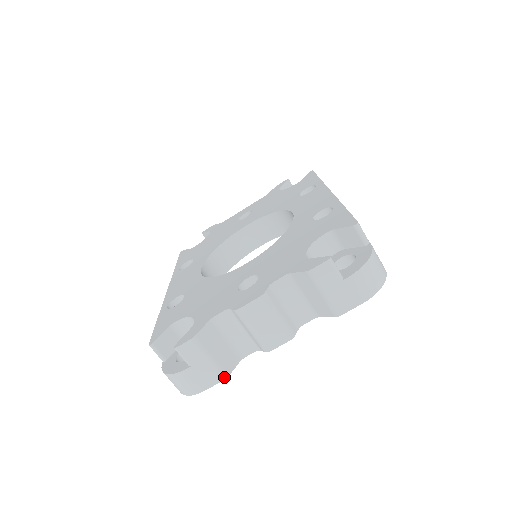
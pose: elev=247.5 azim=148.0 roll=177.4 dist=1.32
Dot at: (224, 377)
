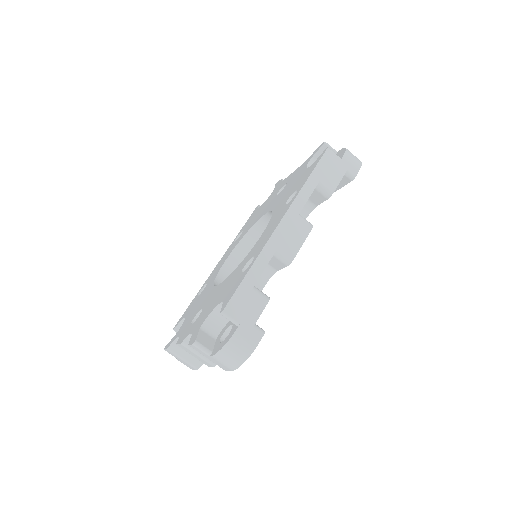
Dot at: (196, 369)
